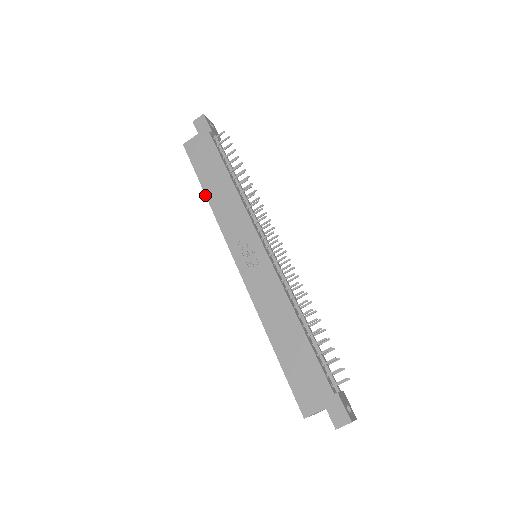
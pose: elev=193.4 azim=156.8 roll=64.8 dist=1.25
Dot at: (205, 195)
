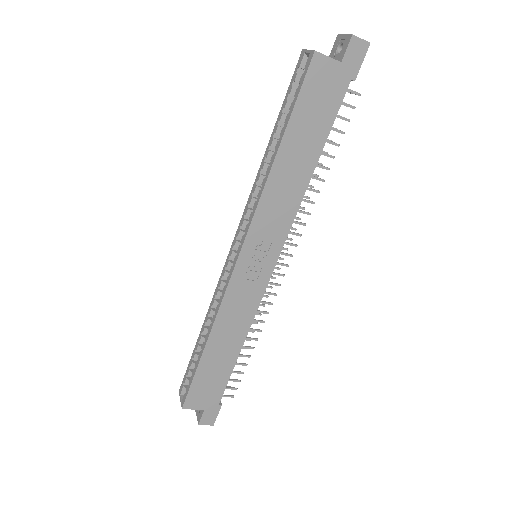
Dot at: (276, 154)
